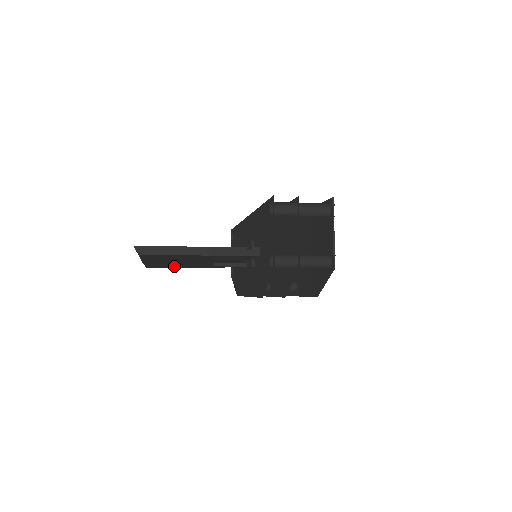
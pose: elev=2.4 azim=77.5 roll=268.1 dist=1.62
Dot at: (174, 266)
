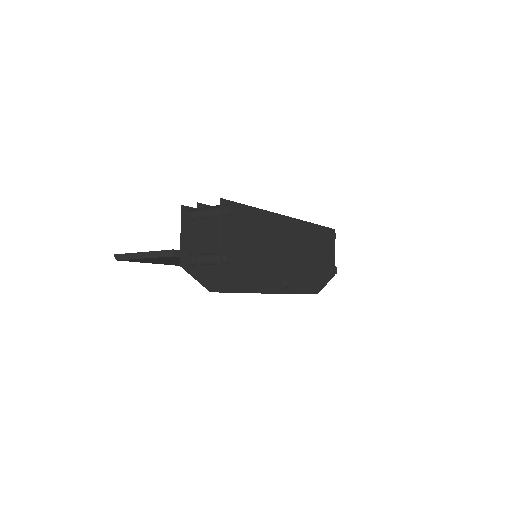
Dot at: occluded
